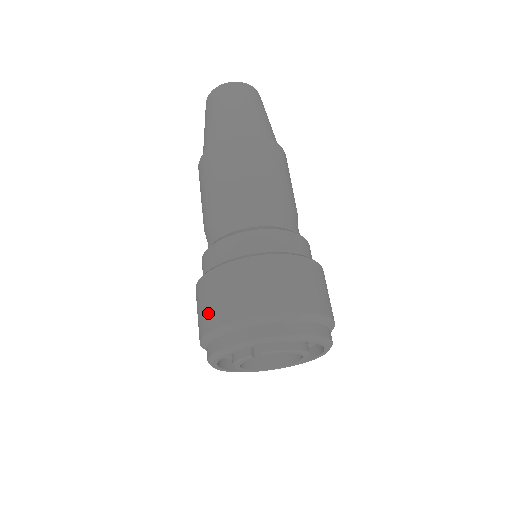
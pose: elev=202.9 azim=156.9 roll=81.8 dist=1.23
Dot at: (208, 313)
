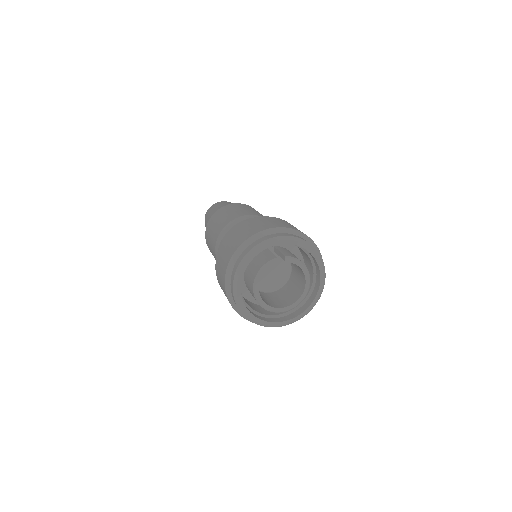
Dot at: (244, 234)
